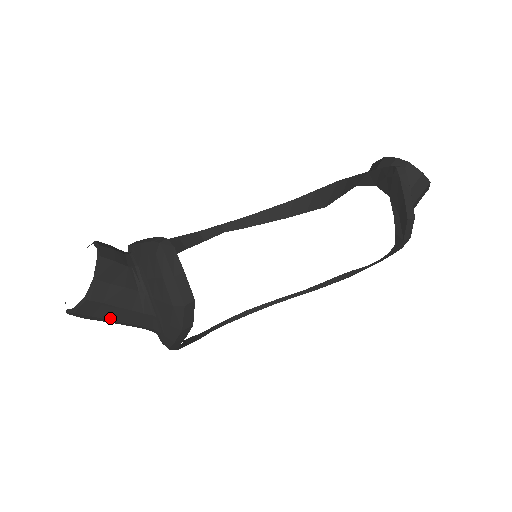
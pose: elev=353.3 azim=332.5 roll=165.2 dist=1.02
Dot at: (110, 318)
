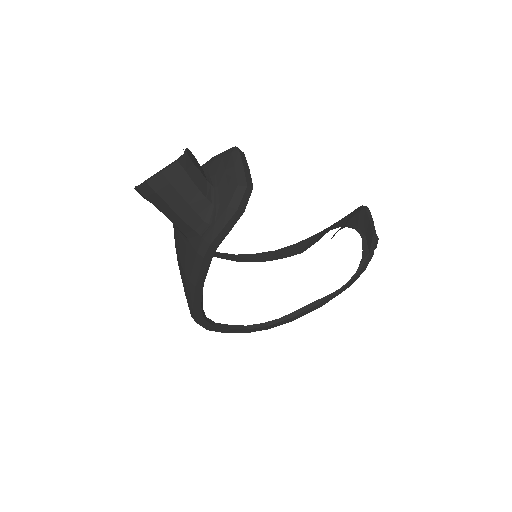
Dot at: (181, 192)
